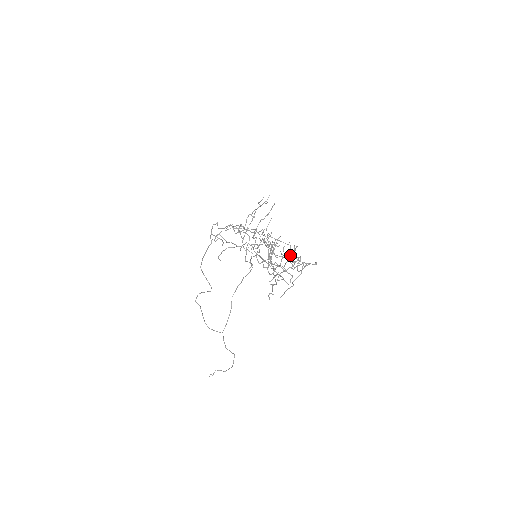
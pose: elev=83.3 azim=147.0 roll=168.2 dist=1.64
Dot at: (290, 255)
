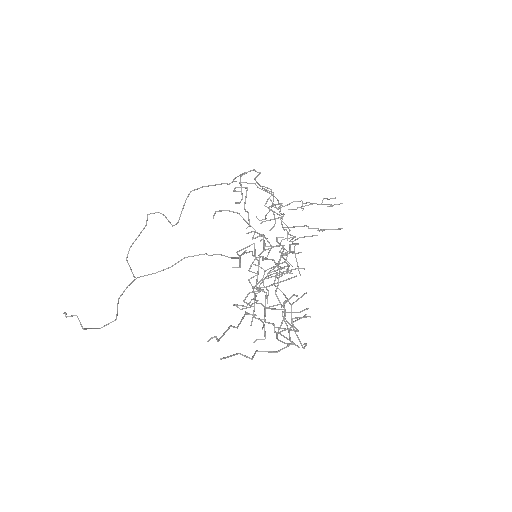
Dot at: (290, 303)
